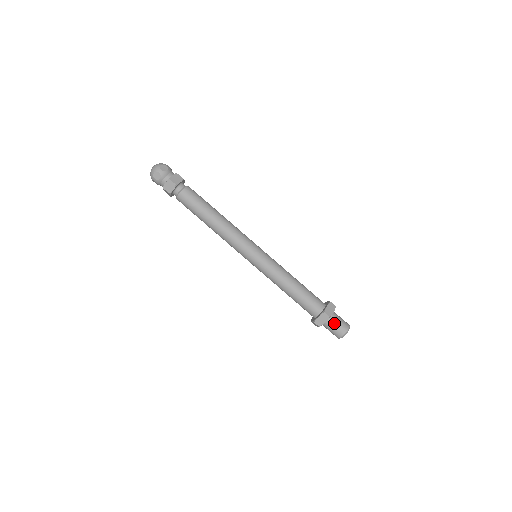
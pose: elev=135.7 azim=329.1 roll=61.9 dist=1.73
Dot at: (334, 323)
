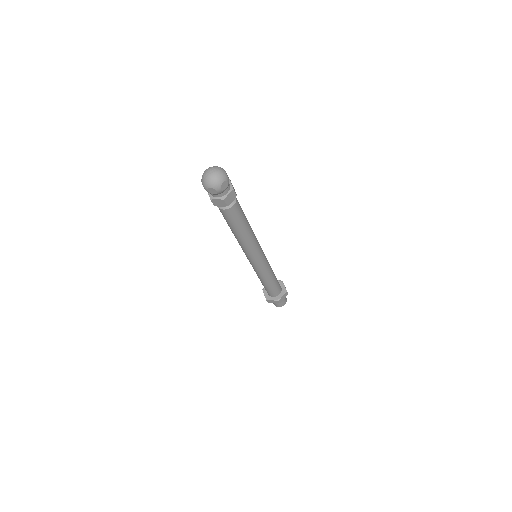
Dot at: occluded
